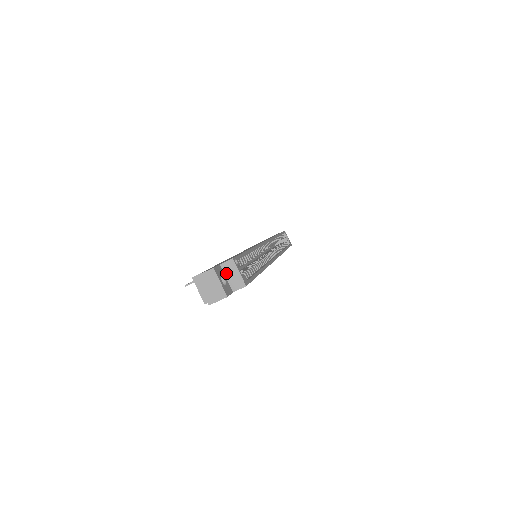
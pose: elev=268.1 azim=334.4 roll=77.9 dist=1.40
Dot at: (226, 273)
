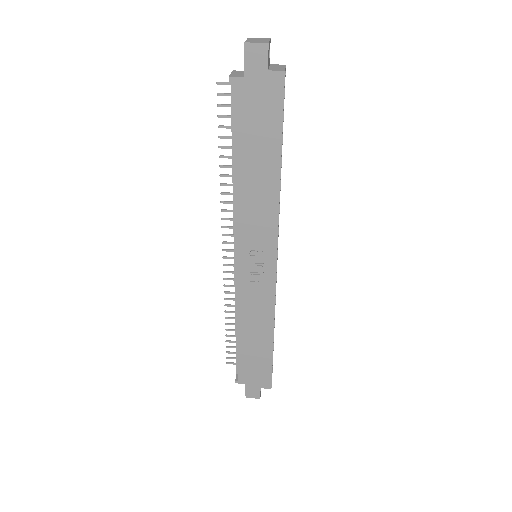
Dot at: (272, 66)
